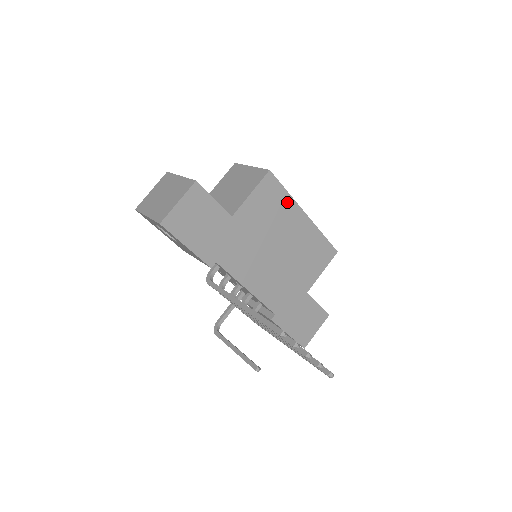
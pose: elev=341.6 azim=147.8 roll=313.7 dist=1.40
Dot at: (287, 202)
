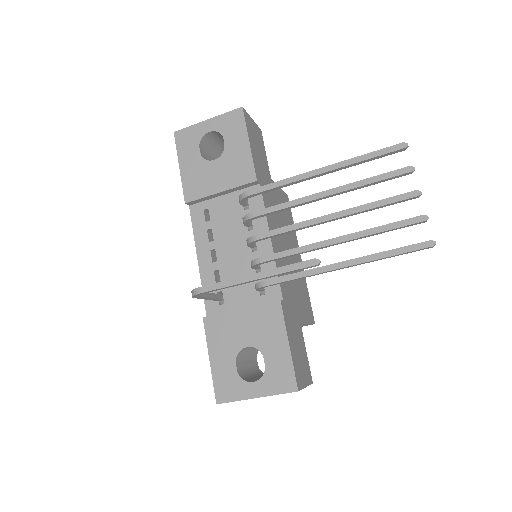
Dot at: occluded
